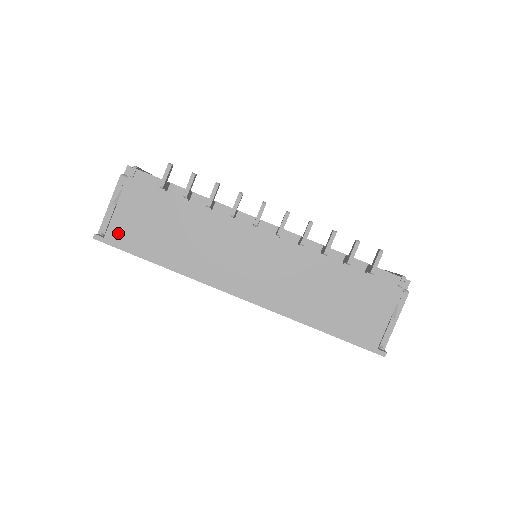
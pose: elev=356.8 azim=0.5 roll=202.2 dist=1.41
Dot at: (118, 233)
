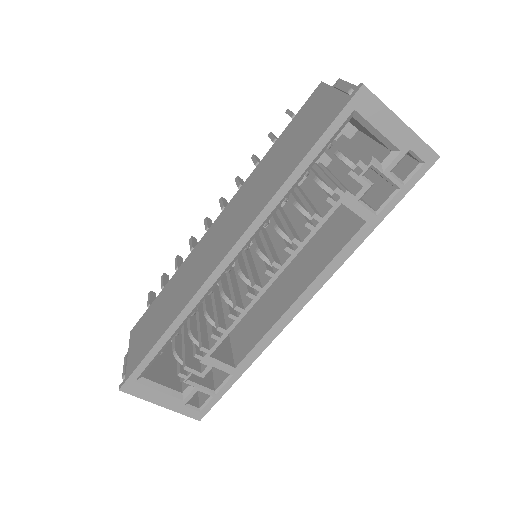
Dot at: (133, 362)
